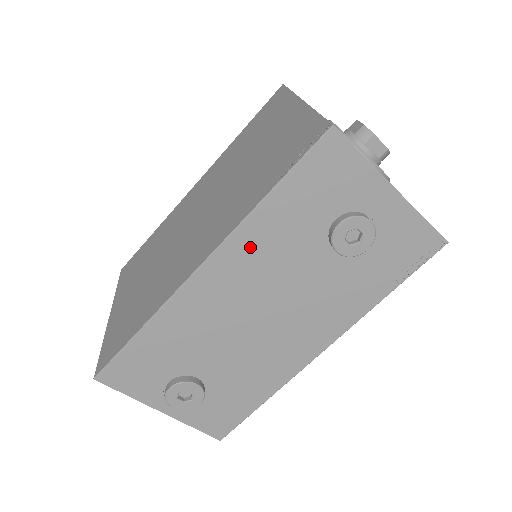
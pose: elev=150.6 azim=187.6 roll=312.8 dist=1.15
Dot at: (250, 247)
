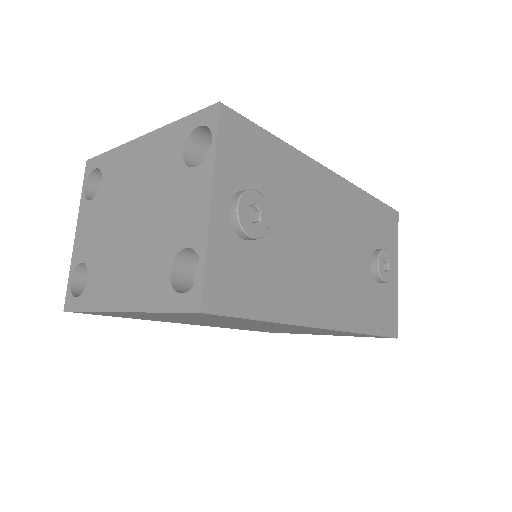
Dot at: (352, 202)
